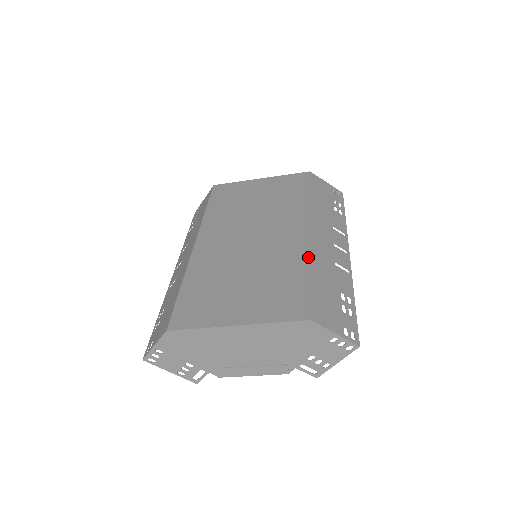
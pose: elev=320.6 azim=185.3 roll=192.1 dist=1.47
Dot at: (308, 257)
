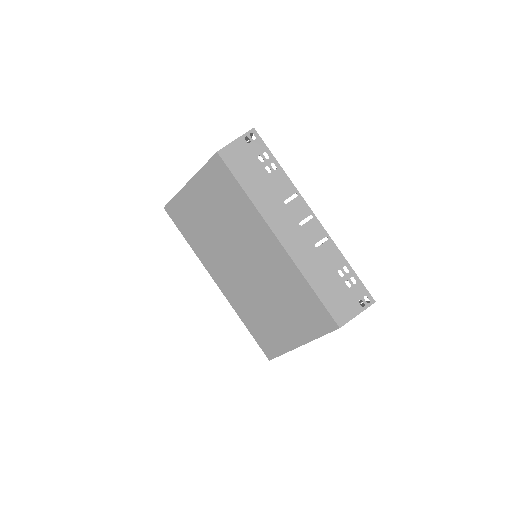
Dot at: (298, 272)
